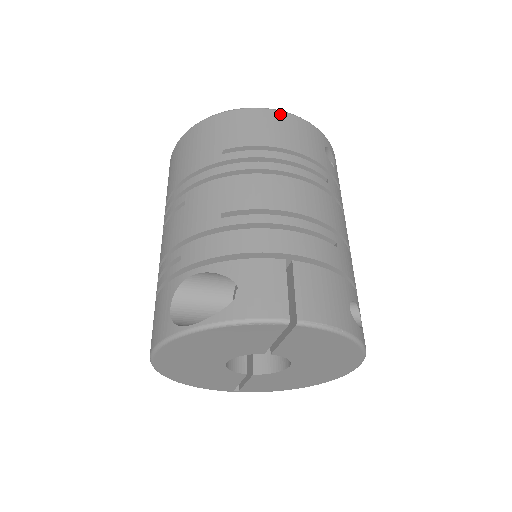
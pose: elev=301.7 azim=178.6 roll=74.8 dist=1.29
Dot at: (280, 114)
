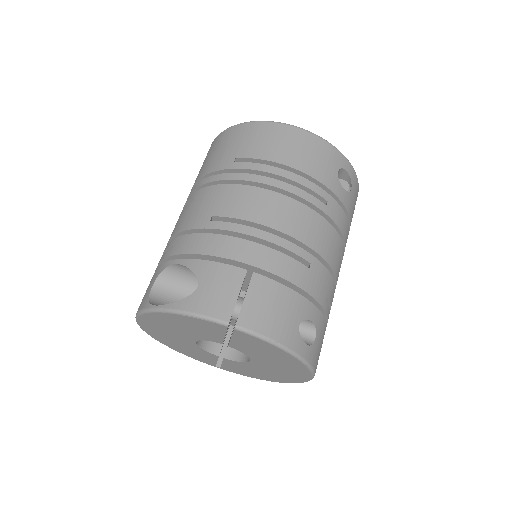
Dot at: (299, 132)
